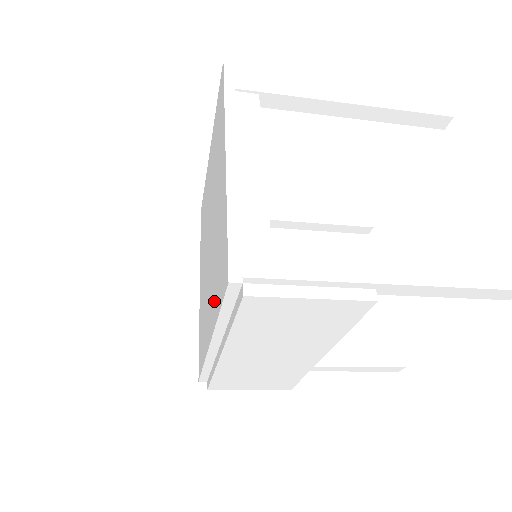
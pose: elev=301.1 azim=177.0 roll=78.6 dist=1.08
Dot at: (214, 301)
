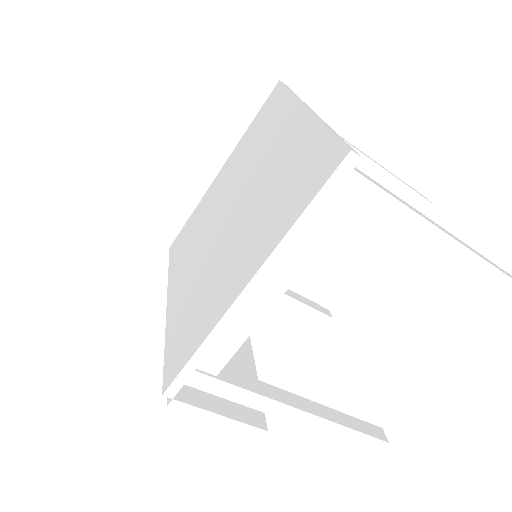
Dot at: (178, 312)
